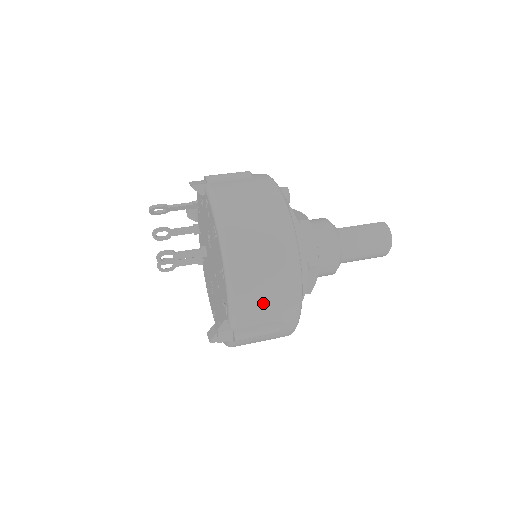
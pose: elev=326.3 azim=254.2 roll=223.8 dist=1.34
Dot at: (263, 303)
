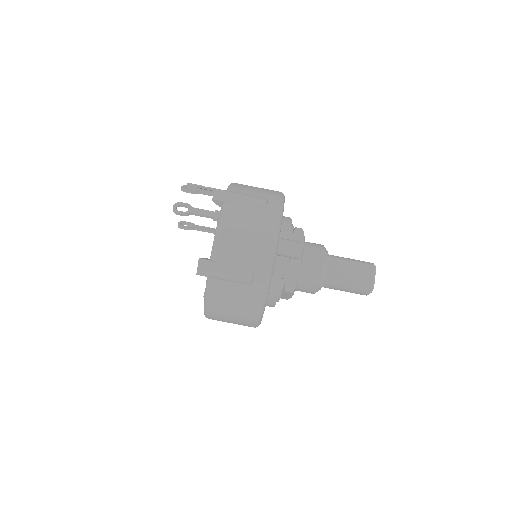
Dot at: occluded
